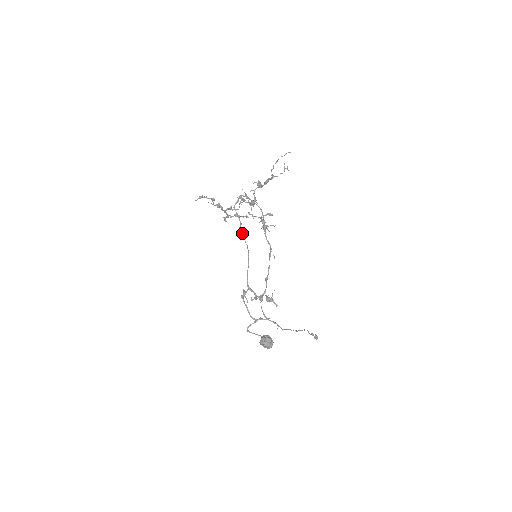
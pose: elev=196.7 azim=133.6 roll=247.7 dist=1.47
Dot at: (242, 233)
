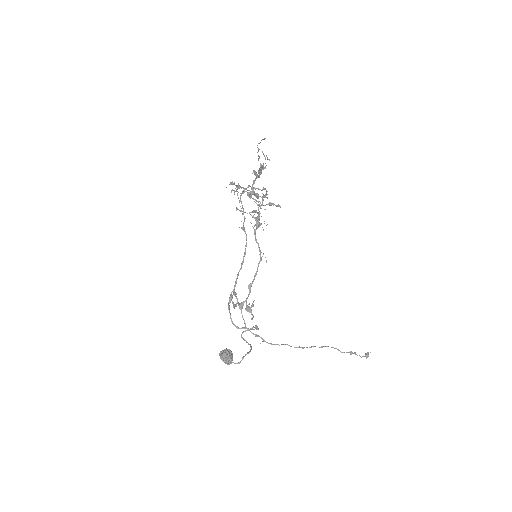
Dot at: (243, 229)
